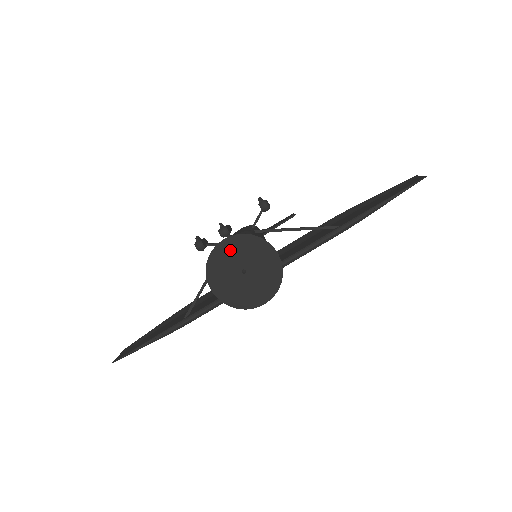
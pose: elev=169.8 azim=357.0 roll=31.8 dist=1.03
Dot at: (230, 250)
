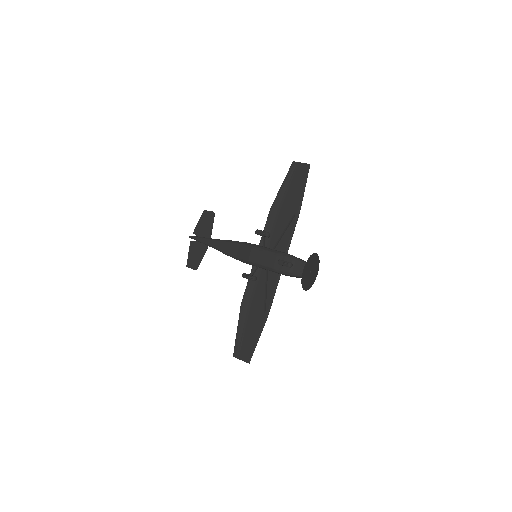
Dot at: (306, 270)
